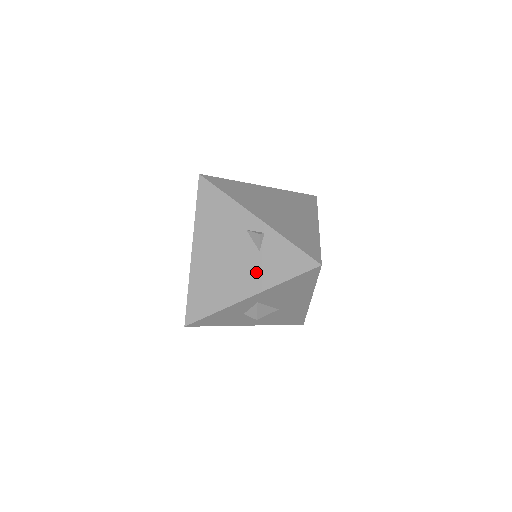
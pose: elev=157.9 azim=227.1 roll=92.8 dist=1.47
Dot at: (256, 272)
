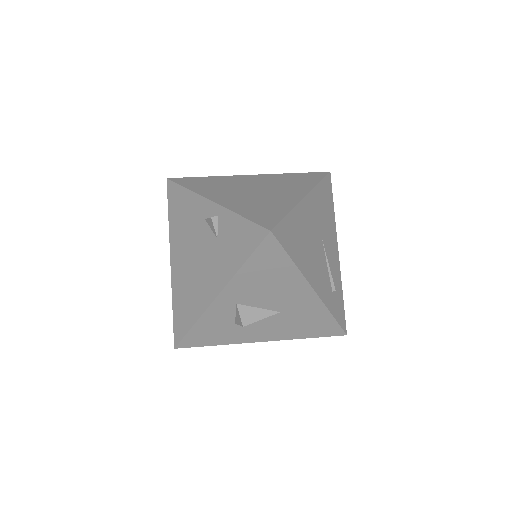
Dot at: (218, 264)
